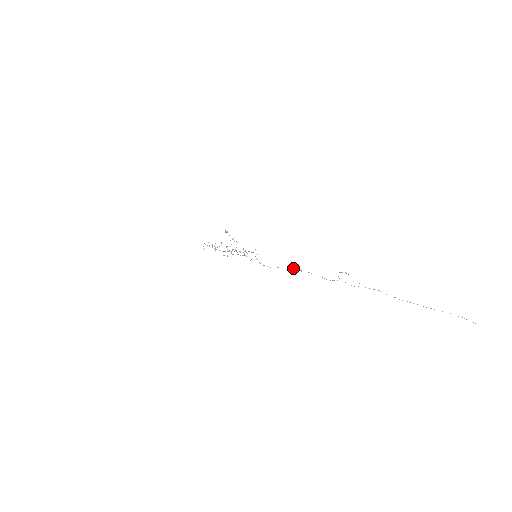
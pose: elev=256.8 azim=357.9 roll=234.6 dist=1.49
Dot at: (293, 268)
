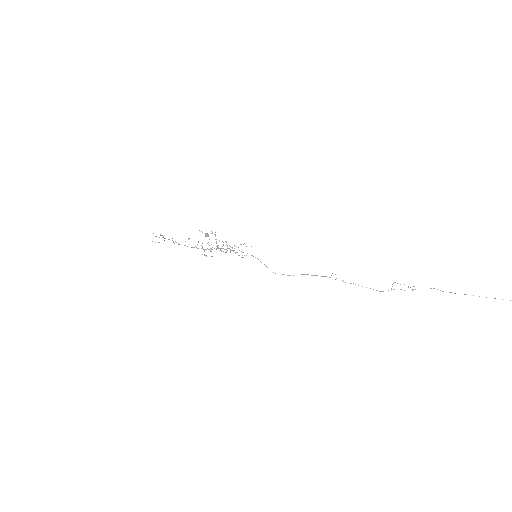
Dot at: (325, 276)
